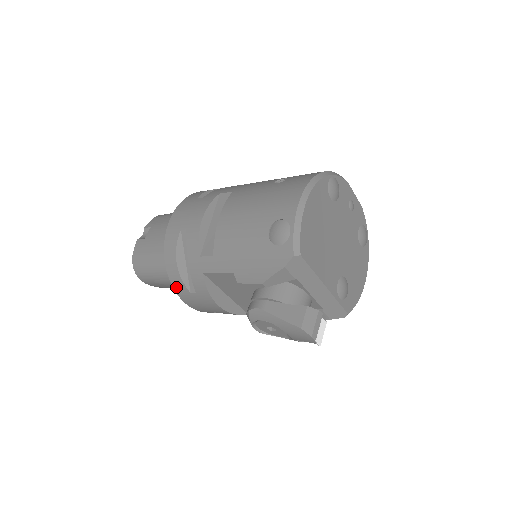
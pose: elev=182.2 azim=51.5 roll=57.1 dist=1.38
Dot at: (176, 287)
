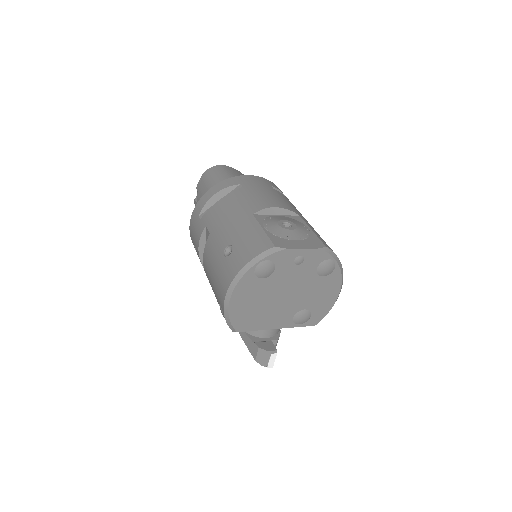
Dot at: occluded
